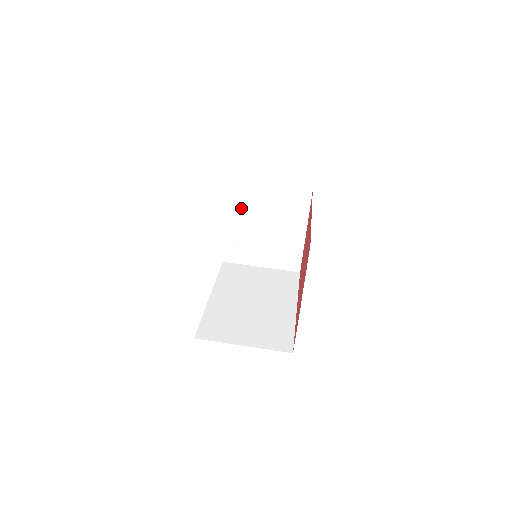
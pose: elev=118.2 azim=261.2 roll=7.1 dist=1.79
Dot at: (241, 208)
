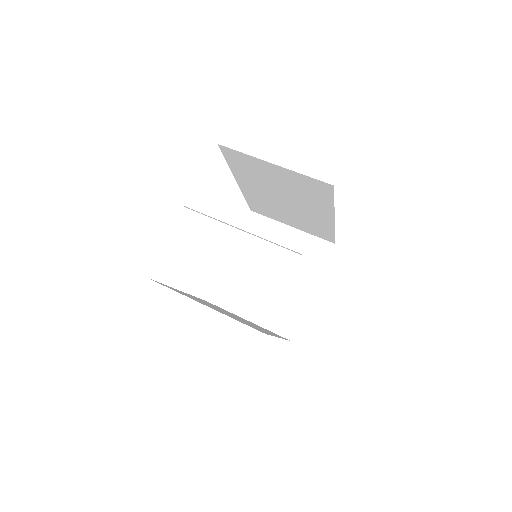
Dot at: (253, 243)
